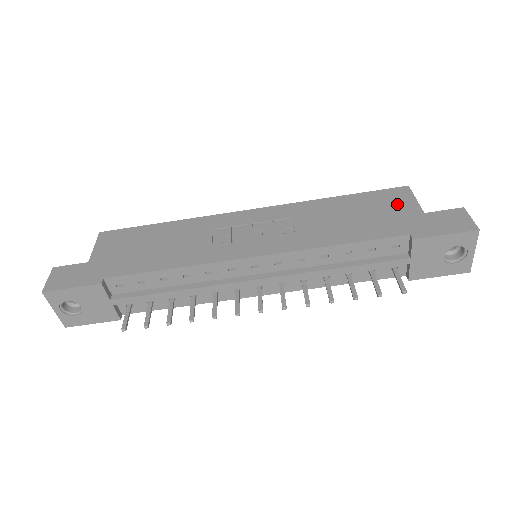
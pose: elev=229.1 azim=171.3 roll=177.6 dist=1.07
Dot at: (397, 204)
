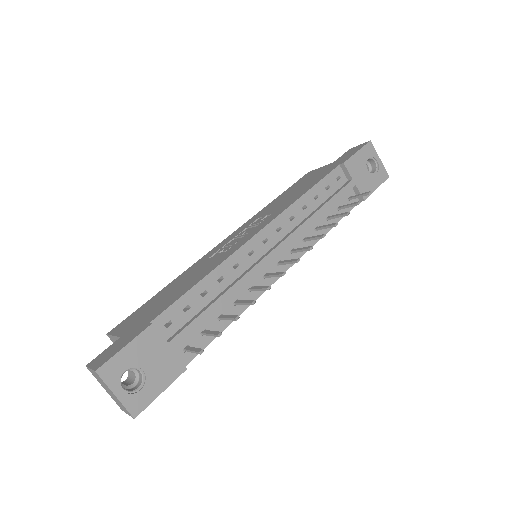
Dot at: (314, 174)
